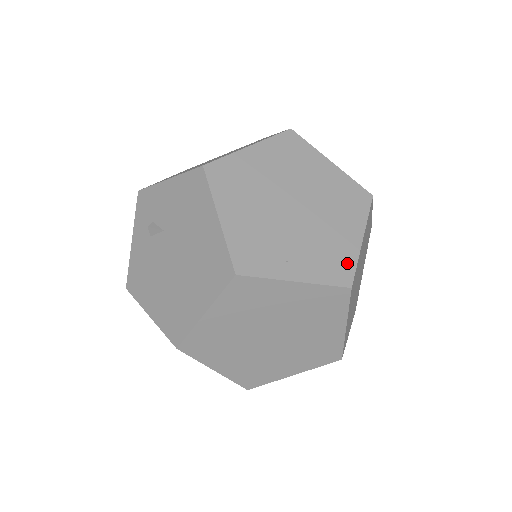
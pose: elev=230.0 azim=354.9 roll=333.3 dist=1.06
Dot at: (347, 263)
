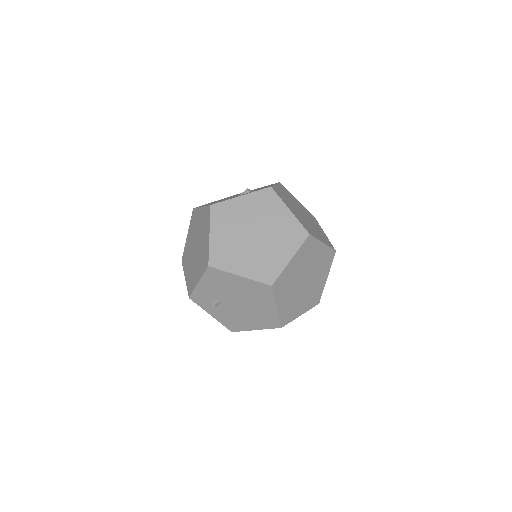
Dot at: (297, 228)
